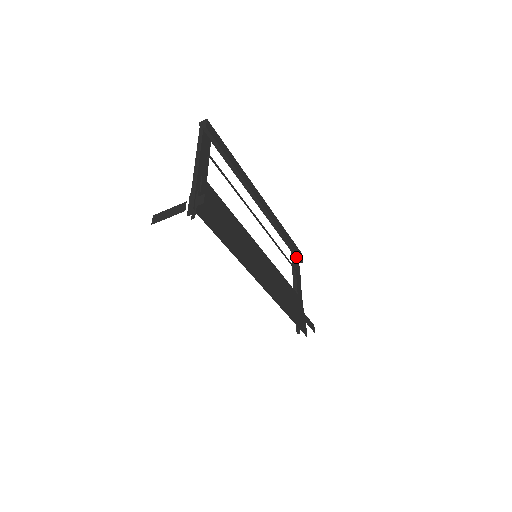
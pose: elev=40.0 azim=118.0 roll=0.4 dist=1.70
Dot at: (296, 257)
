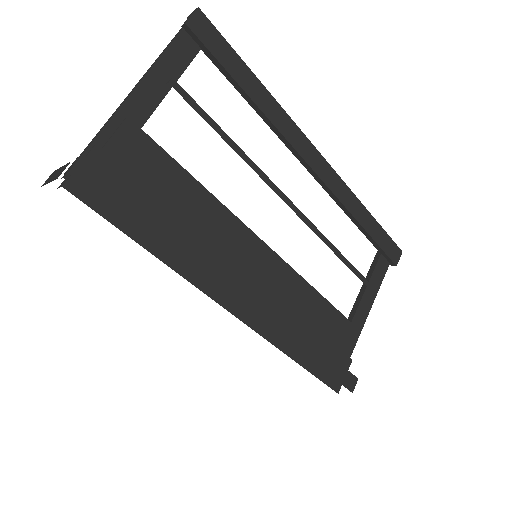
Dot at: (384, 256)
